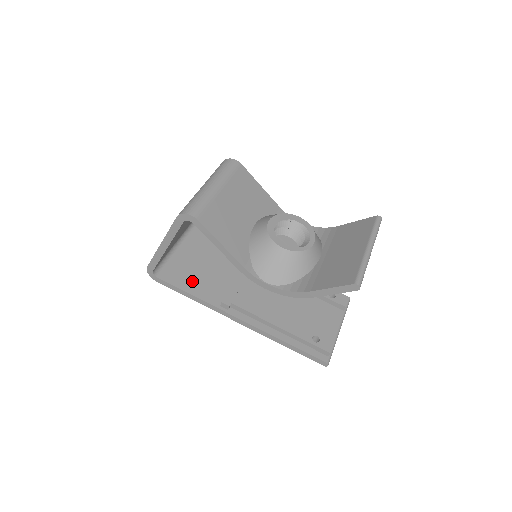
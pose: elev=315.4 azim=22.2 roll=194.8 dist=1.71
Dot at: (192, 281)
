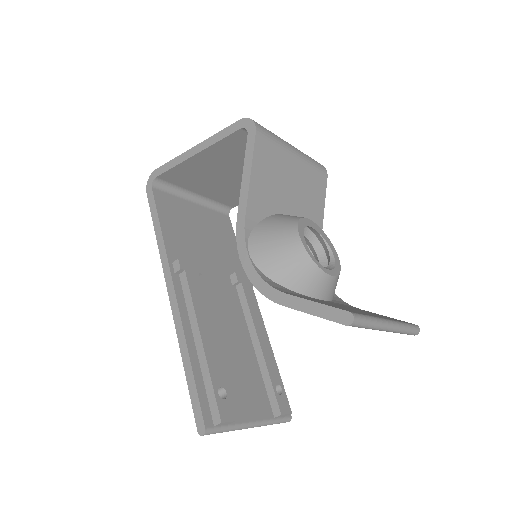
Dot at: (174, 224)
